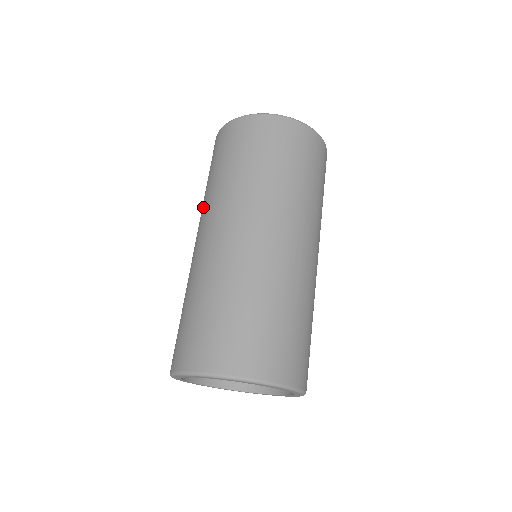
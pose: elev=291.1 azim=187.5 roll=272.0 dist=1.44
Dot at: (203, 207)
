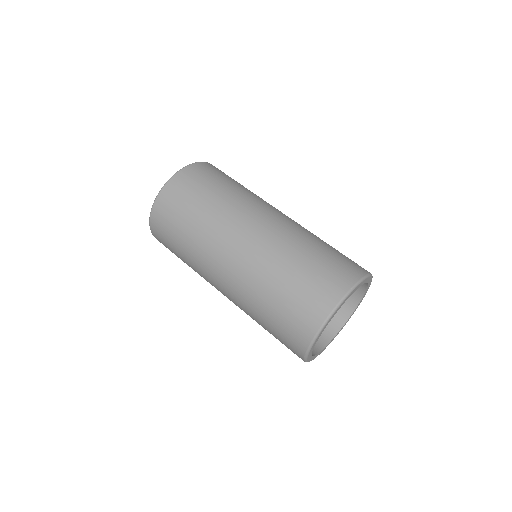
Dot at: (204, 246)
